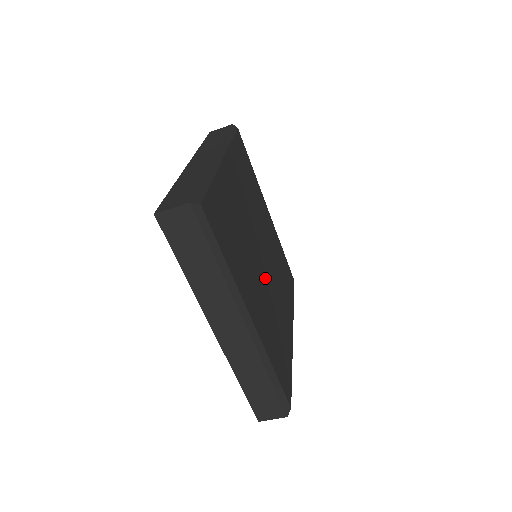
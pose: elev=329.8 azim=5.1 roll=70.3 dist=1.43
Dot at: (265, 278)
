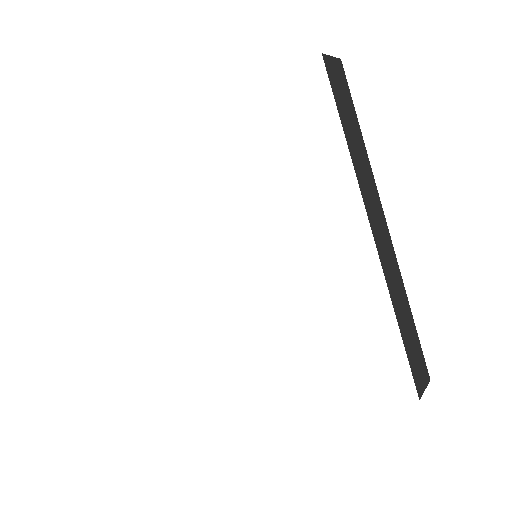
Dot at: occluded
